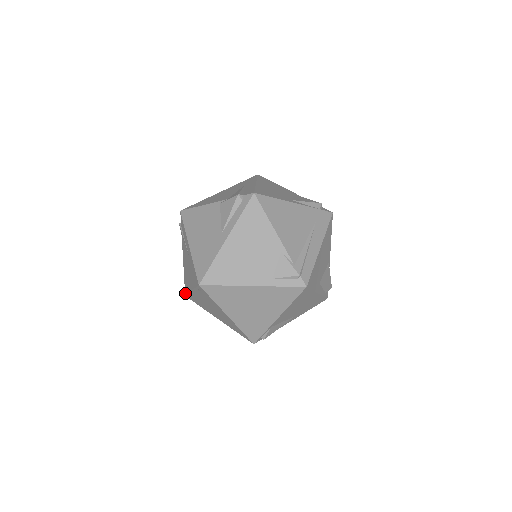
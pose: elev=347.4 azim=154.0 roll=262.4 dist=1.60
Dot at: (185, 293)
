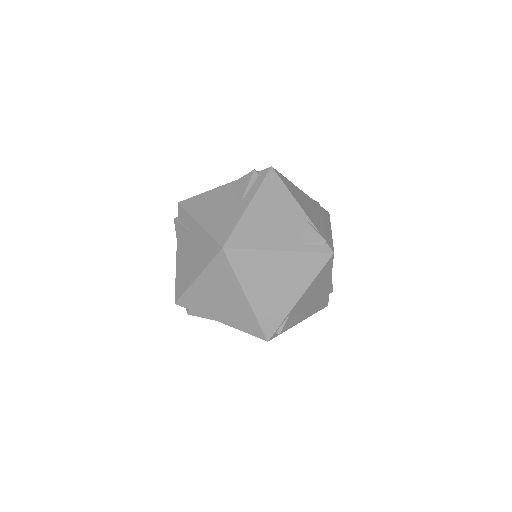
Dot at: (176, 299)
